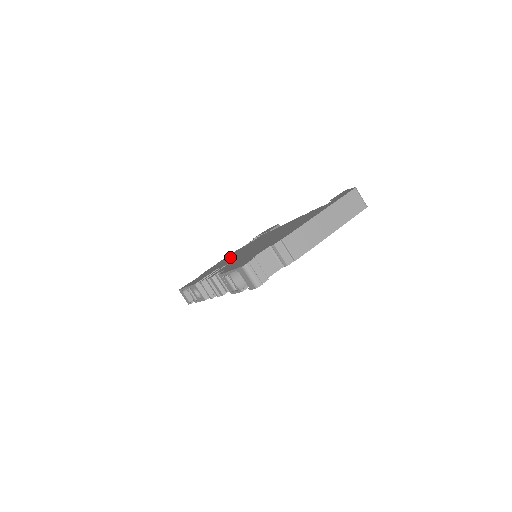
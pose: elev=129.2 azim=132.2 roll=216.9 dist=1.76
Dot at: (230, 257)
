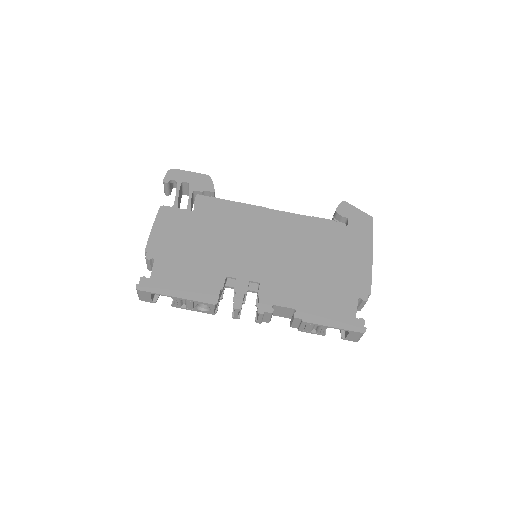
Dot at: (201, 242)
